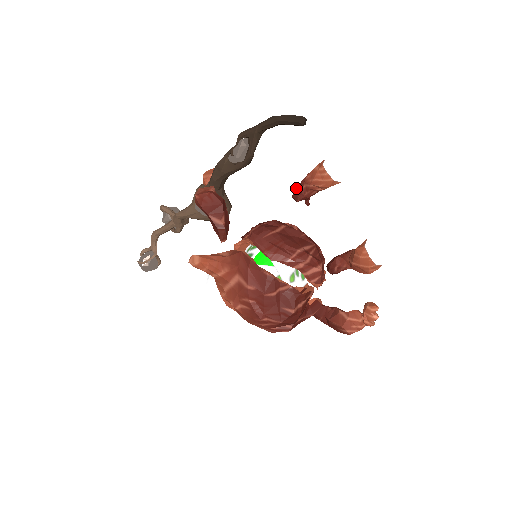
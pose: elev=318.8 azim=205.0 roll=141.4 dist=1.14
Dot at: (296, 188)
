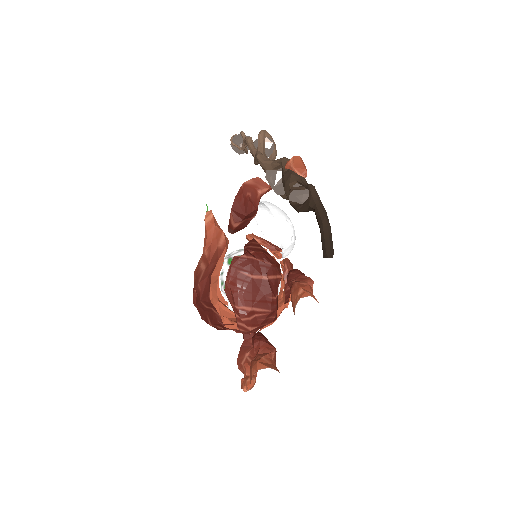
Dot at: (296, 272)
